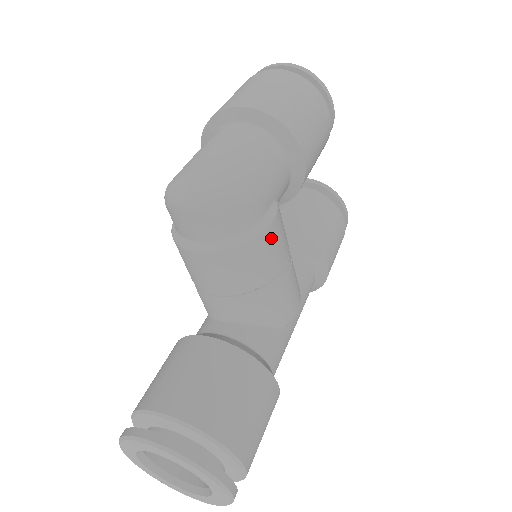
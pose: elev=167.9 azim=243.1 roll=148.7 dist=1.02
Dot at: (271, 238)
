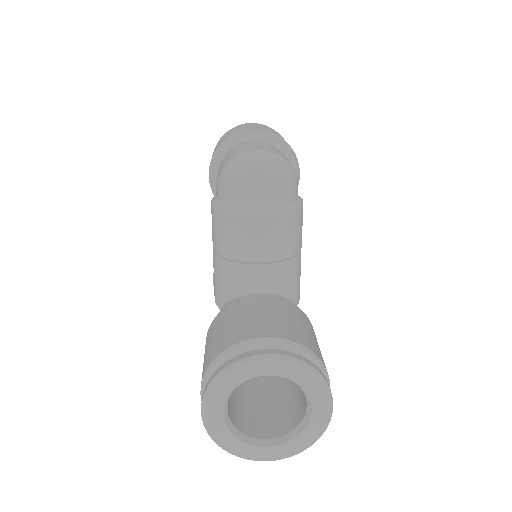
Dot at: (302, 214)
